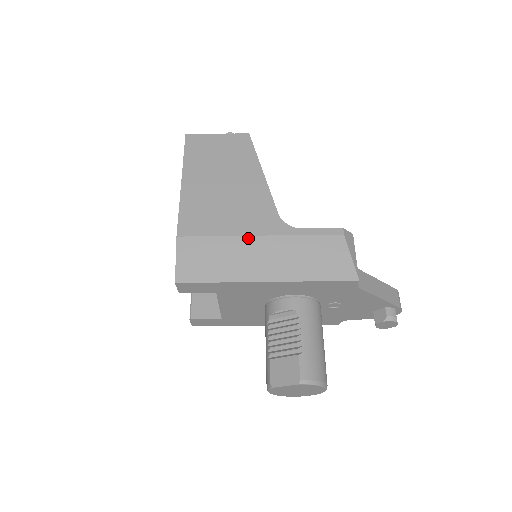
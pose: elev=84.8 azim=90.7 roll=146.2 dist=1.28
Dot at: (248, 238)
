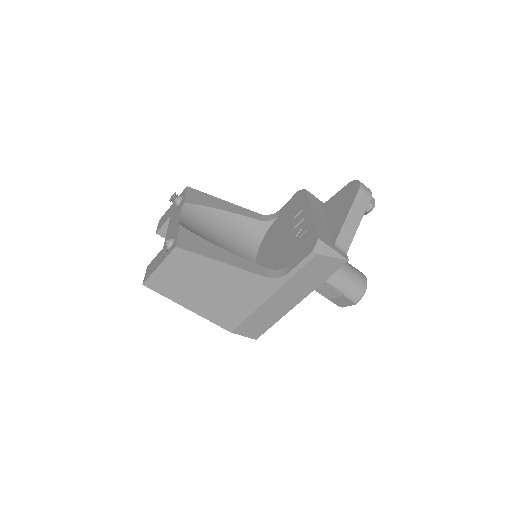
Dot at: (266, 302)
